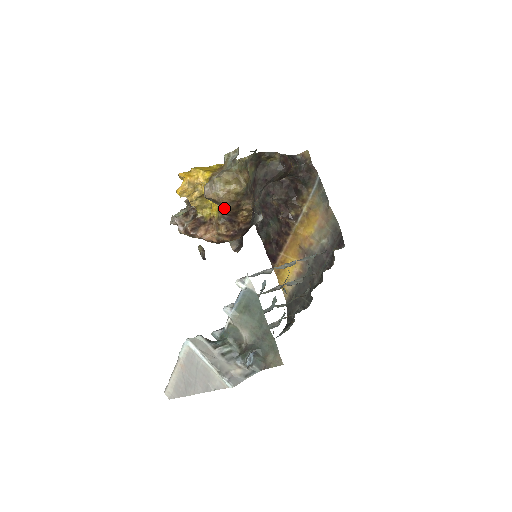
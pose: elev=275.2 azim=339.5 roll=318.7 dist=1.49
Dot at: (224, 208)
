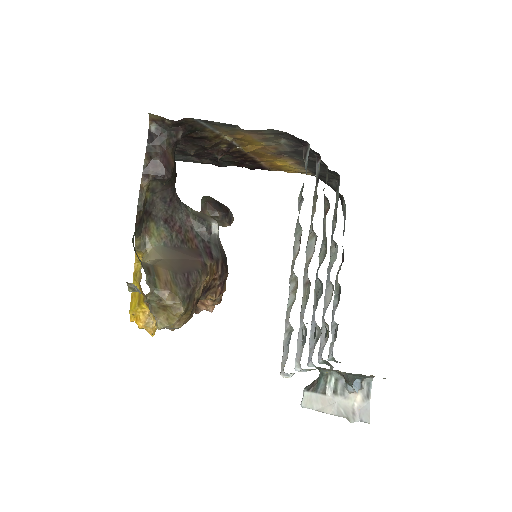
Dot at: occluded
